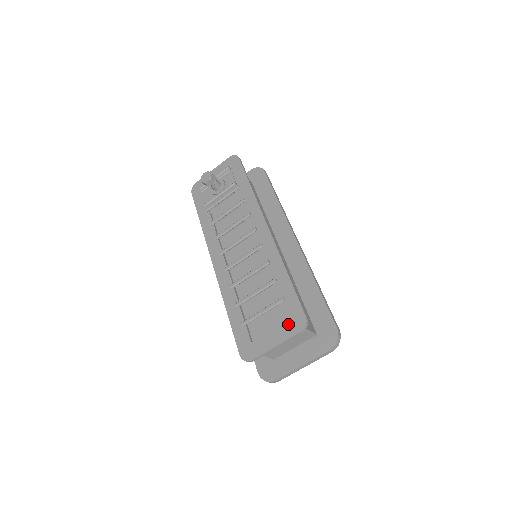
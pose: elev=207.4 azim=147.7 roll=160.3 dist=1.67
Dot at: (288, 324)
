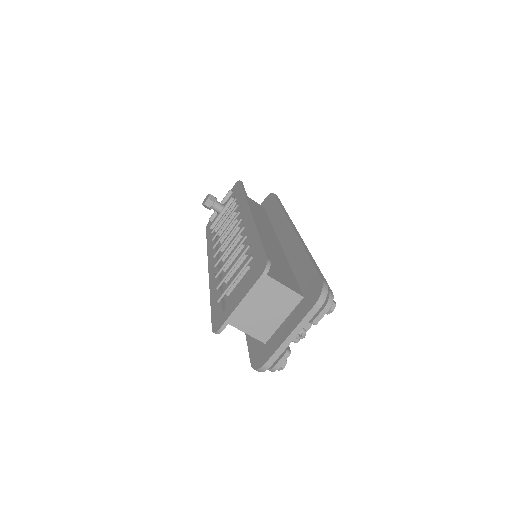
Dot at: (252, 275)
